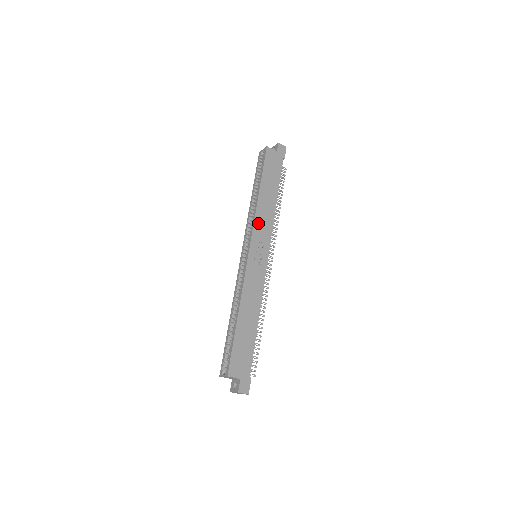
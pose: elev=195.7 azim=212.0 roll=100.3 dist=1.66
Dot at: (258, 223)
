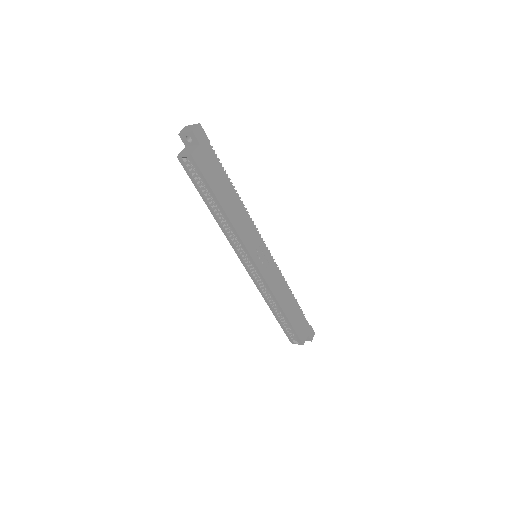
Dot at: (245, 238)
